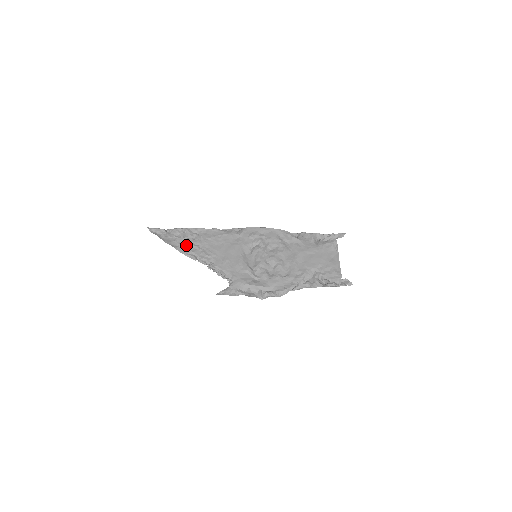
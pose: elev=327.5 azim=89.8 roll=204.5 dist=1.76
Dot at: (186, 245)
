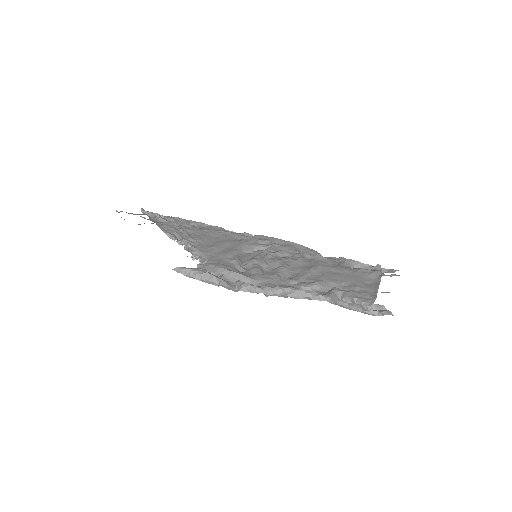
Dot at: (173, 227)
